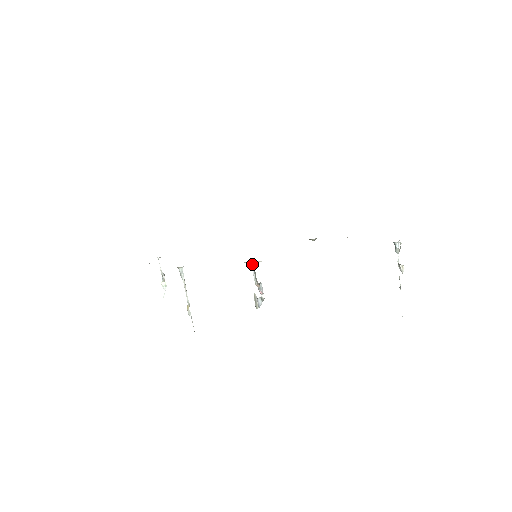
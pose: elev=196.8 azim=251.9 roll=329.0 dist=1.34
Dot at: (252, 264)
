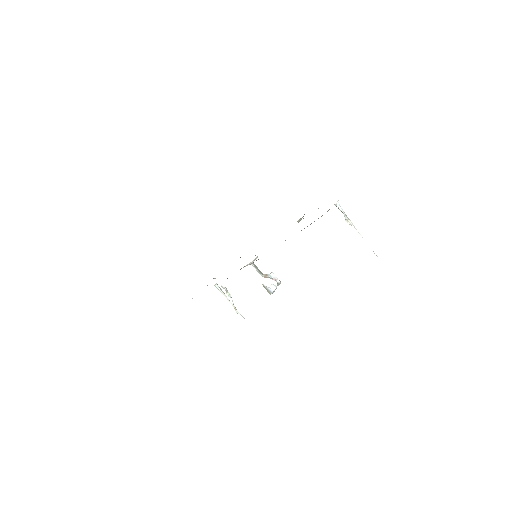
Dot at: (252, 264)
